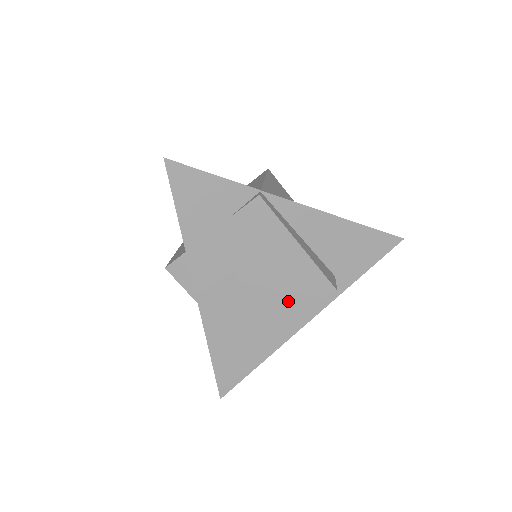
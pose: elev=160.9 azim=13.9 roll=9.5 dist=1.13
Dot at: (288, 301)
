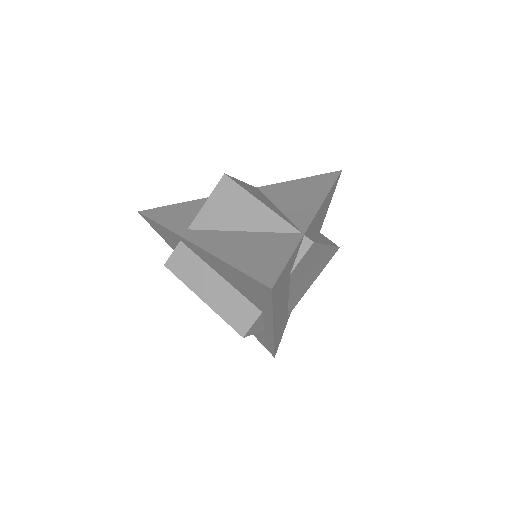
Dot at: (313, 277)
